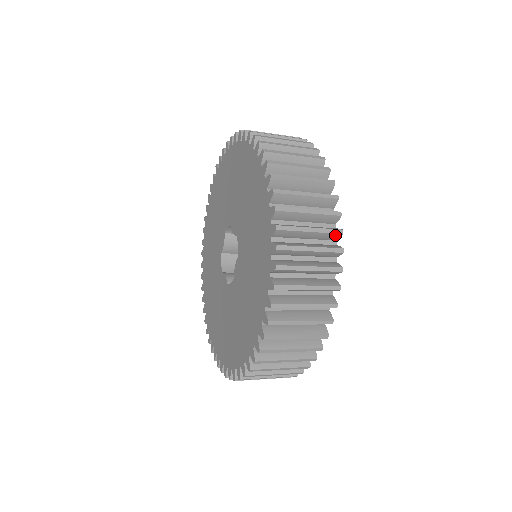
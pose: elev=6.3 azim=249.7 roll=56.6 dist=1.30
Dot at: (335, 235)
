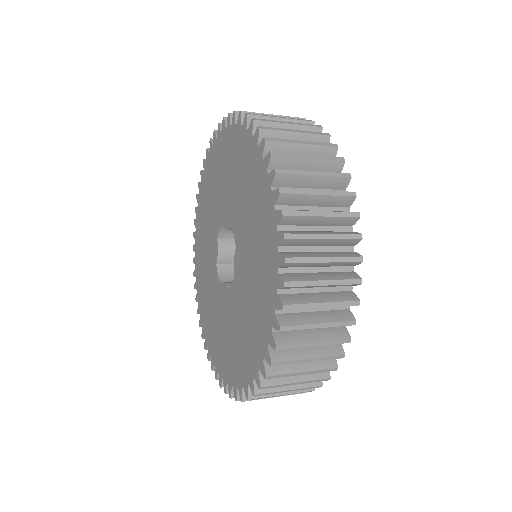
Dot at: (343, 180)
